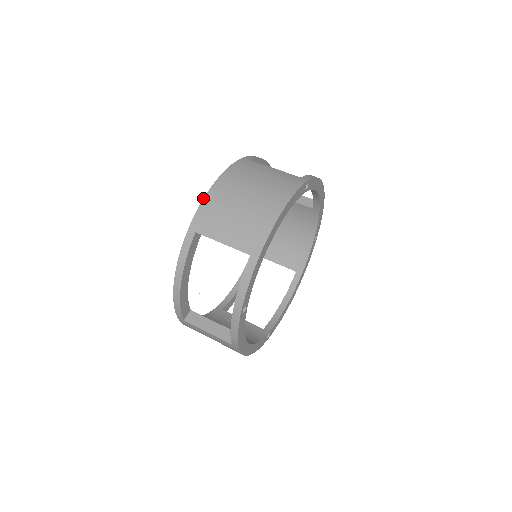
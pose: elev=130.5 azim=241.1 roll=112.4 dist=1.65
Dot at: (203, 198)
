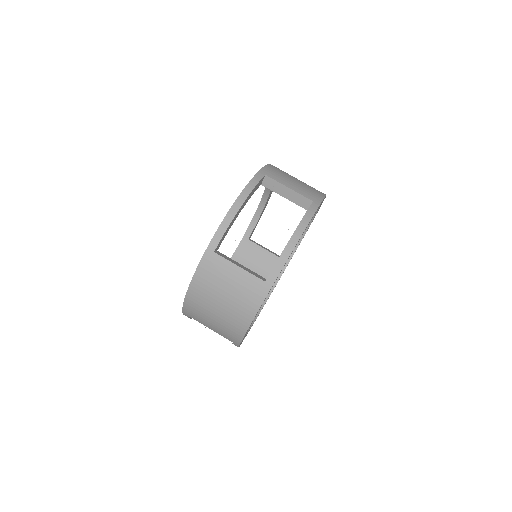
Dot at: (183, 302)
